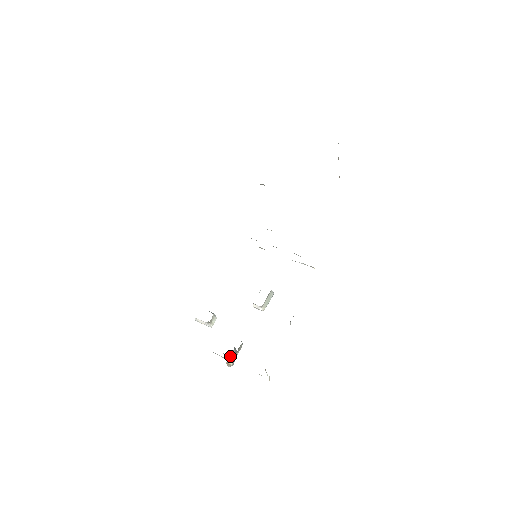
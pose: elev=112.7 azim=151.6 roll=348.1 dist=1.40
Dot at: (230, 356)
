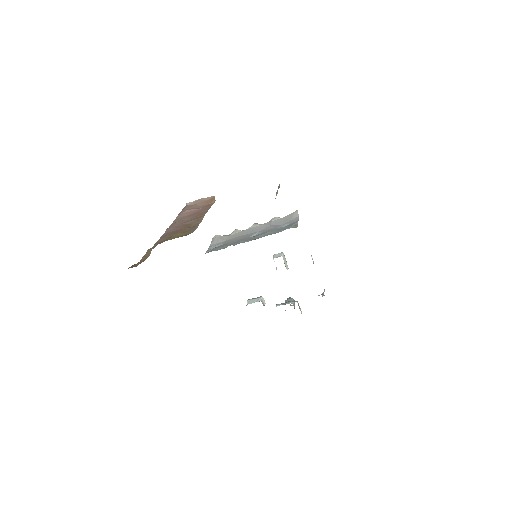
Dot at: occluded
